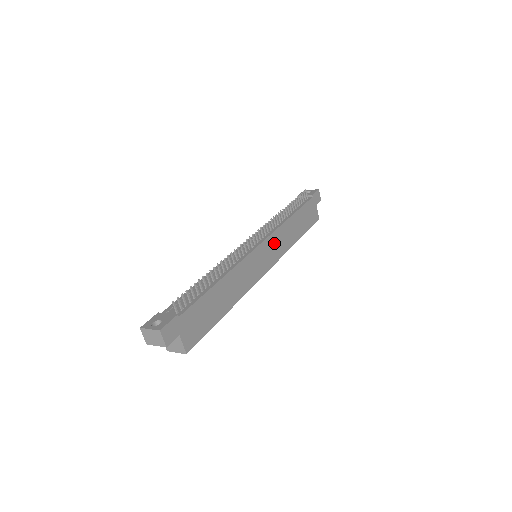
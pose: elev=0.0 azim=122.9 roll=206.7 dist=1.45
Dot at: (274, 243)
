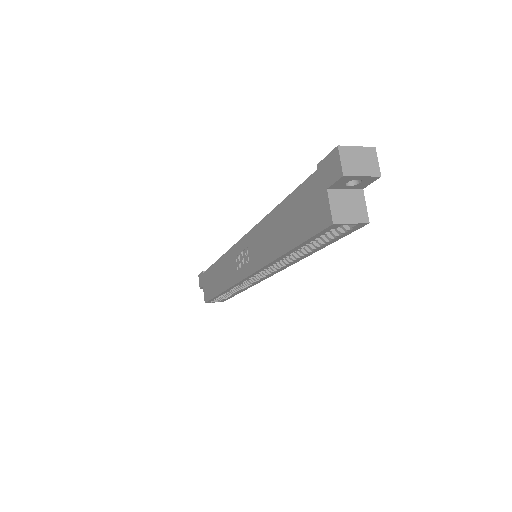
Dot at: occluded
